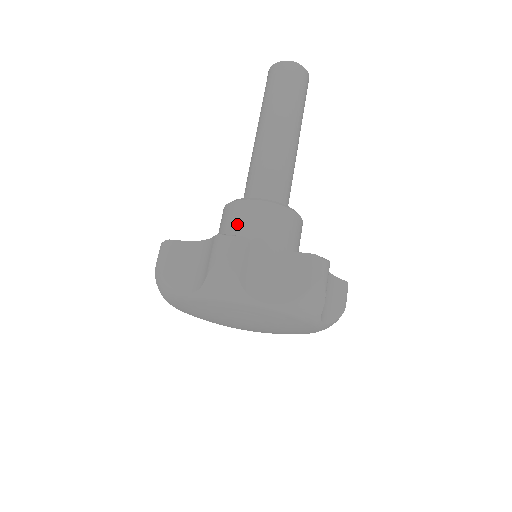
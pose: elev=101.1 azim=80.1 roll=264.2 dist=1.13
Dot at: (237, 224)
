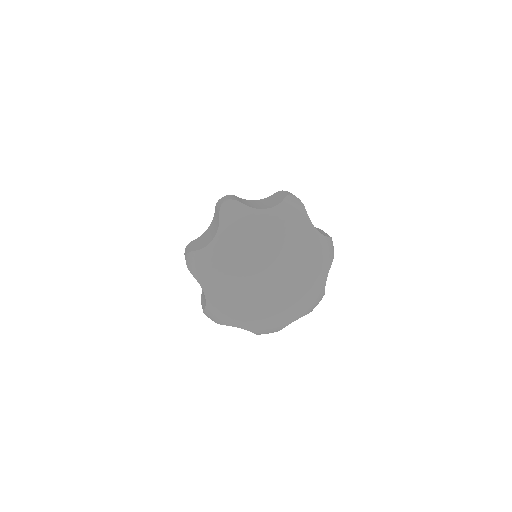
Dot at: occluded
